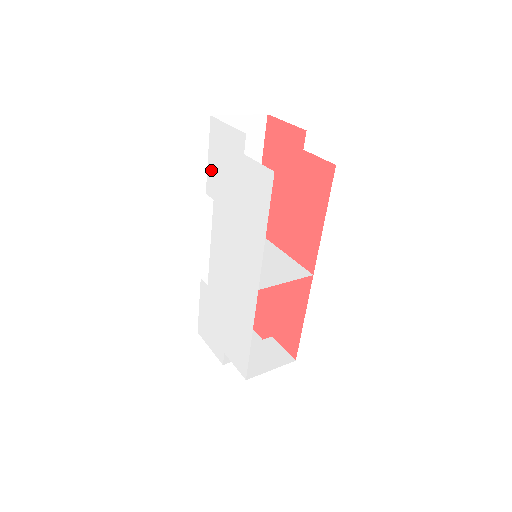
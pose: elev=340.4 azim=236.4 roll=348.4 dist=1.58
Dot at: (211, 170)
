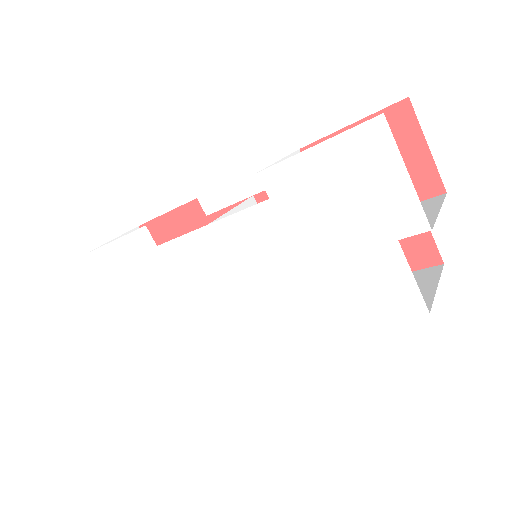
Dot at: (303, 168)
